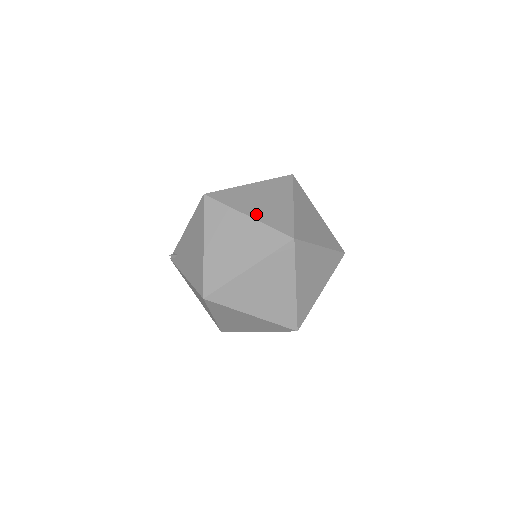
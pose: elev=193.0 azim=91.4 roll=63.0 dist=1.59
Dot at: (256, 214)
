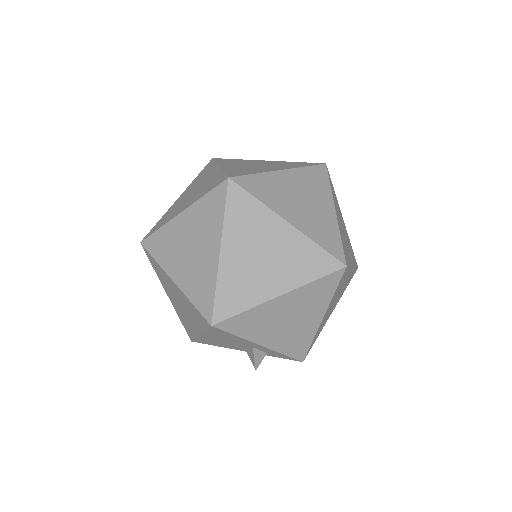
Dot at: (229, 167)
